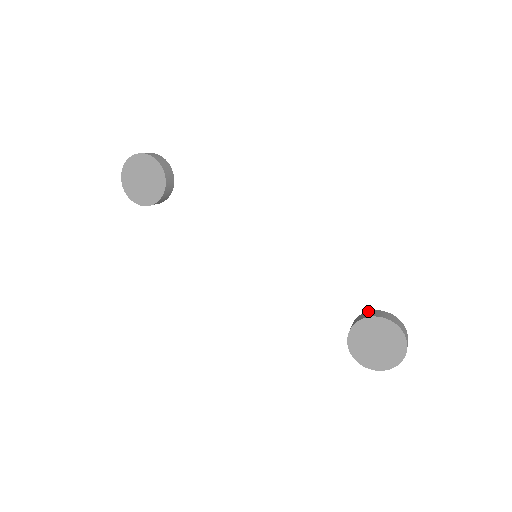
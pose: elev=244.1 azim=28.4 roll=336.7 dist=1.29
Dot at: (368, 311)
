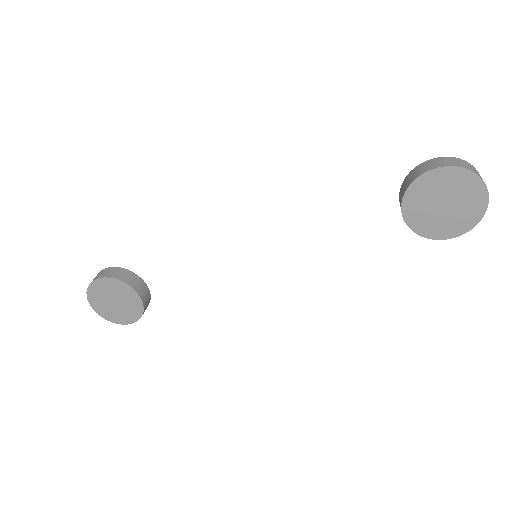
Dot at: (401, 185)
